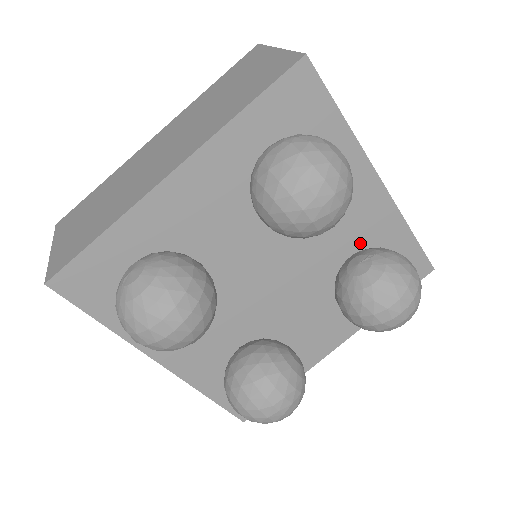
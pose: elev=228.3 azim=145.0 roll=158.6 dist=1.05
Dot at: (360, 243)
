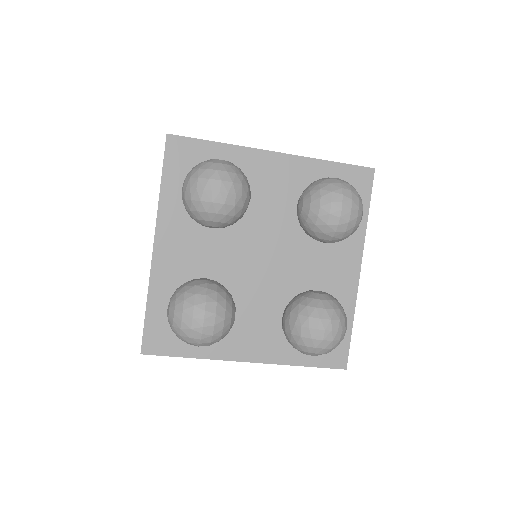
Dot at: occluded
